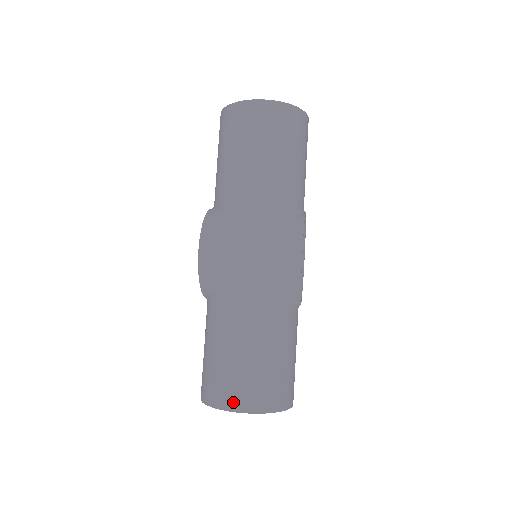
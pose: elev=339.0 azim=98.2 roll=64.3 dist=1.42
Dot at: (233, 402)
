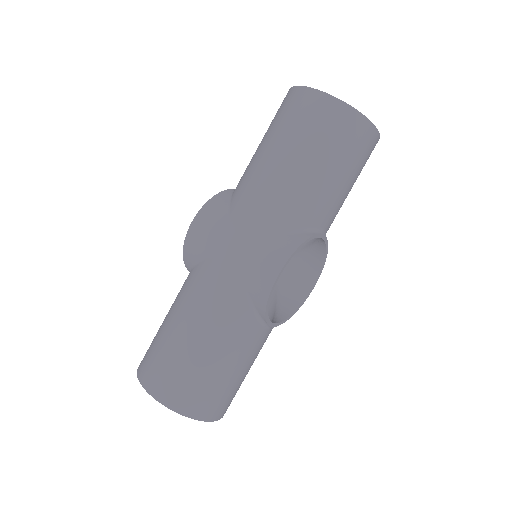
Dot at: (151, 383)
